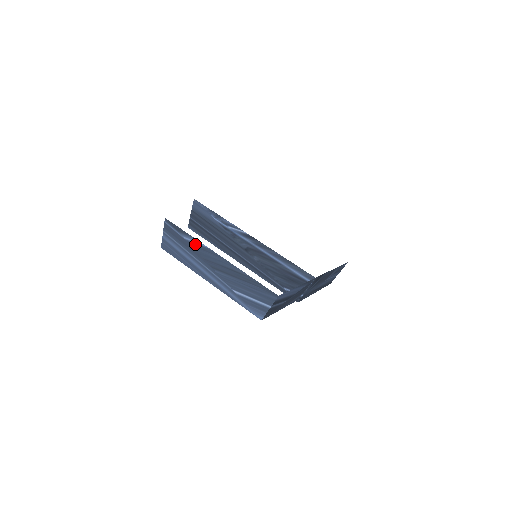
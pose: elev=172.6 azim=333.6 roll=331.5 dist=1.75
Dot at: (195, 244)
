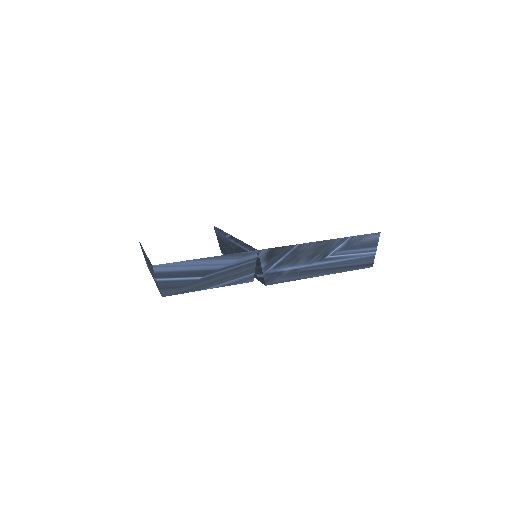
Dot at: (143, 251)
